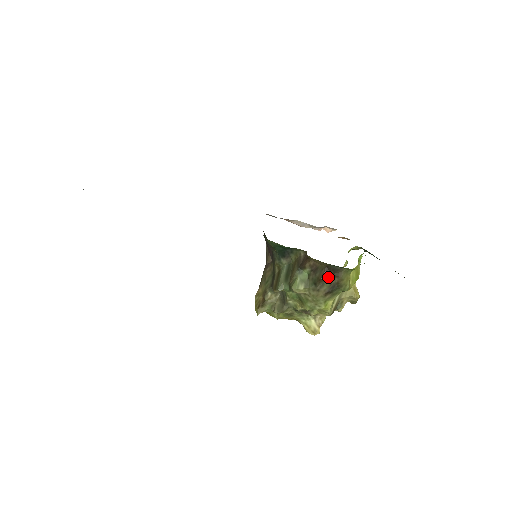
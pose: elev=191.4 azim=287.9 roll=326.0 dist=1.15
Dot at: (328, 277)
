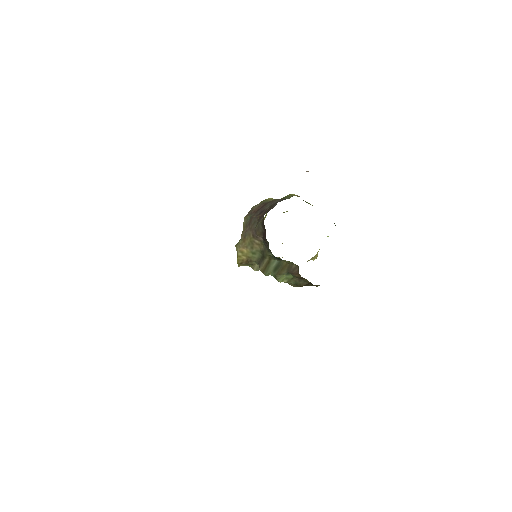
Dot at: (308, 284)
